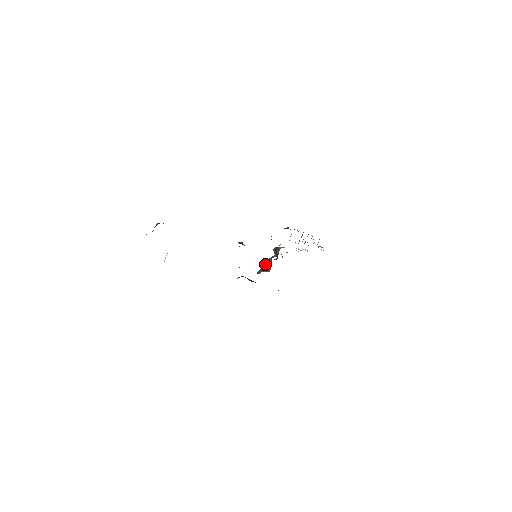
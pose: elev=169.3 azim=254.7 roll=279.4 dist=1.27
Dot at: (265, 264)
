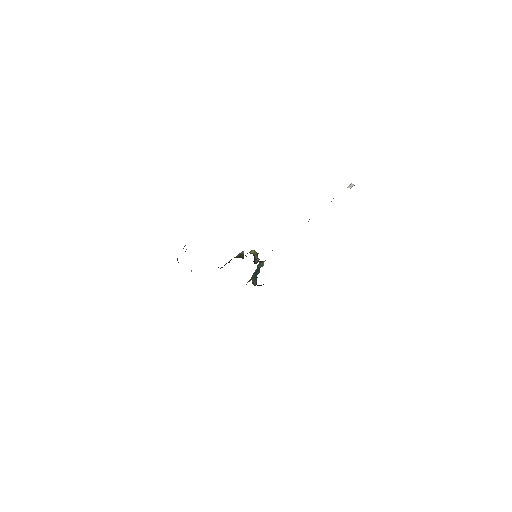
Dot at: occluded
